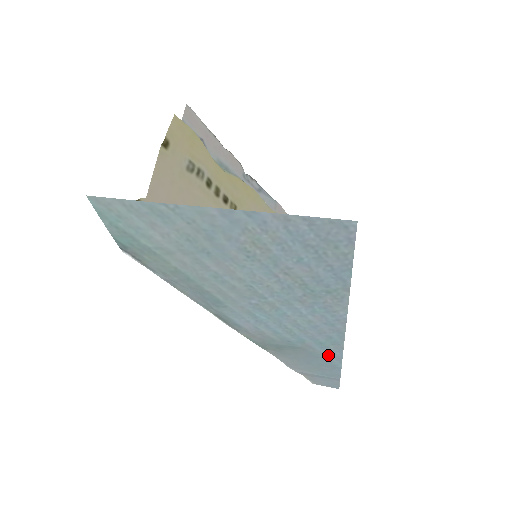
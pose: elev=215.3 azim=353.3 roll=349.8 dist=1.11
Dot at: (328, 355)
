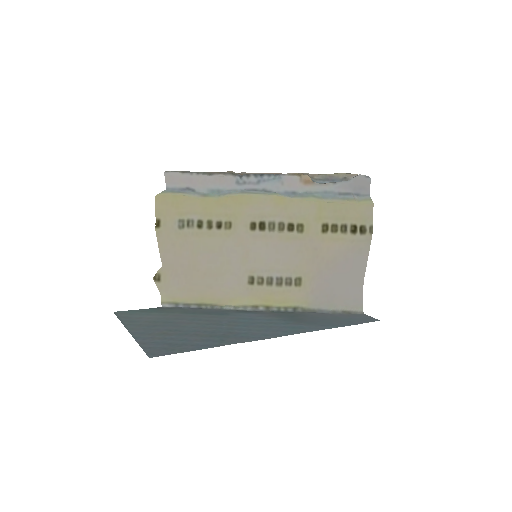
Dot at: (314, 327)
